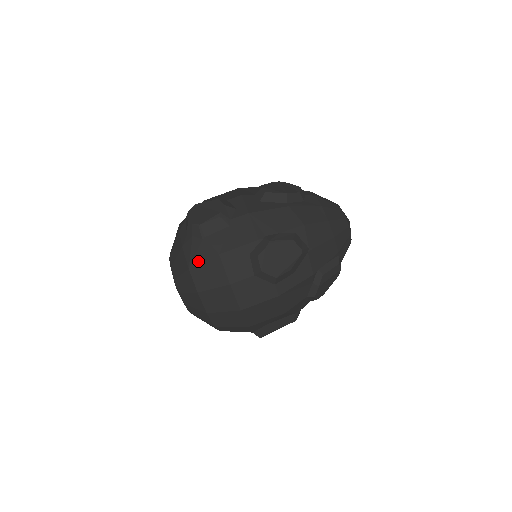
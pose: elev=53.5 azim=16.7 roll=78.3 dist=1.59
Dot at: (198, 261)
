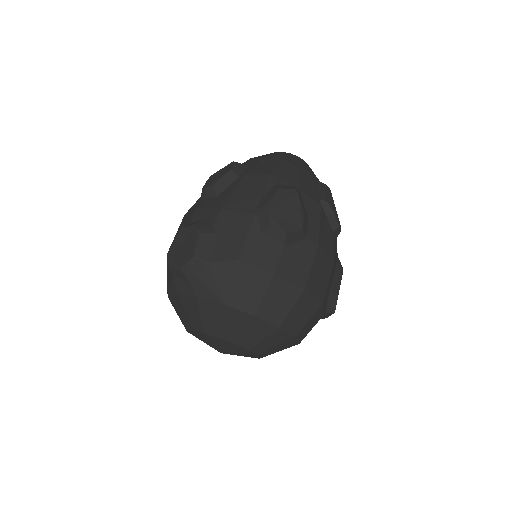
Dot at: (225, 288)
